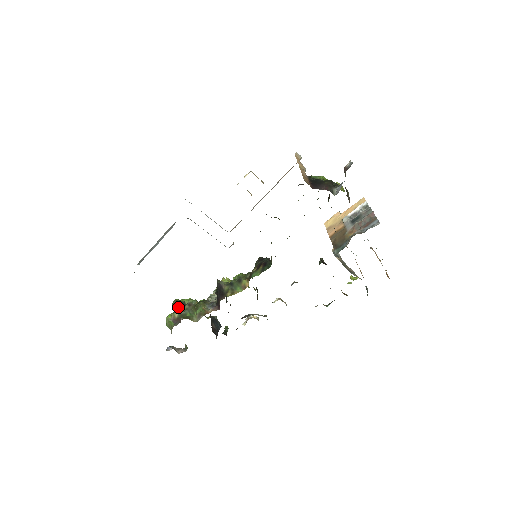
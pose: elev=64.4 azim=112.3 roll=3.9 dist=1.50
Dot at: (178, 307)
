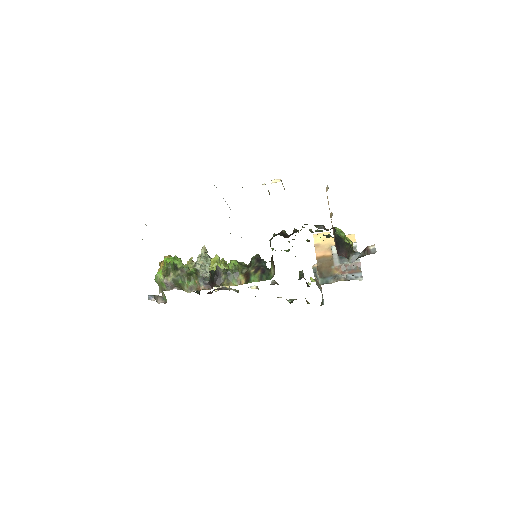
Dot at: (172, 272)
